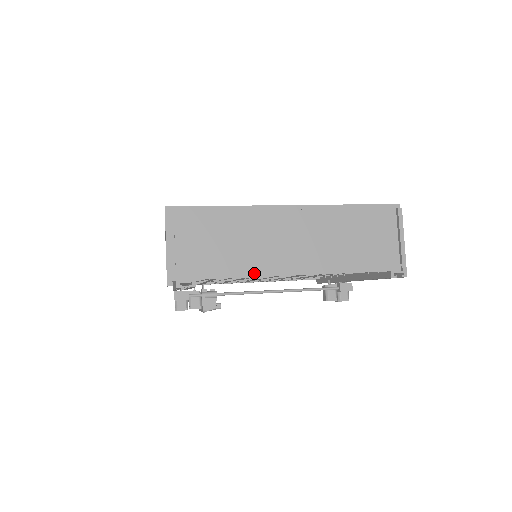
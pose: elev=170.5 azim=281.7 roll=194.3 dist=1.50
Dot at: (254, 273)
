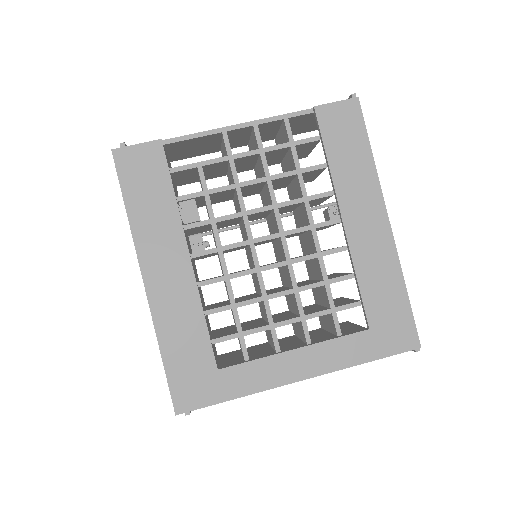
Dot at: occluded
